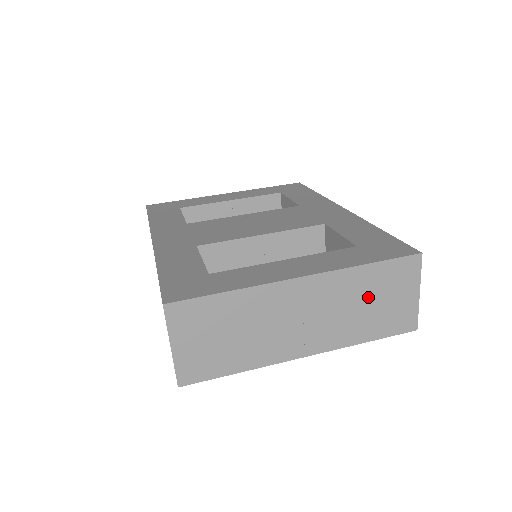
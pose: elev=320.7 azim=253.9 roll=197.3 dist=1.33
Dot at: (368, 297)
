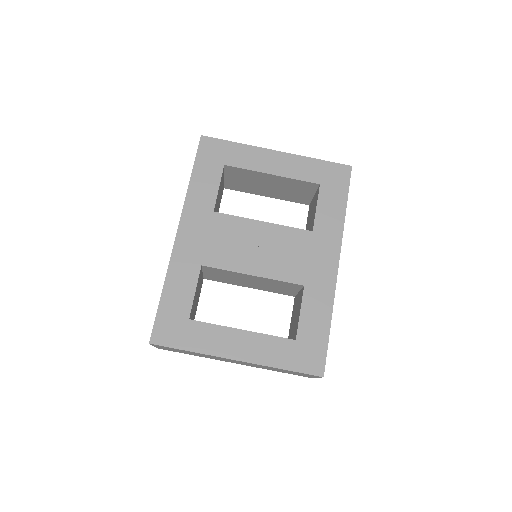
Dot at: (281, 370)
